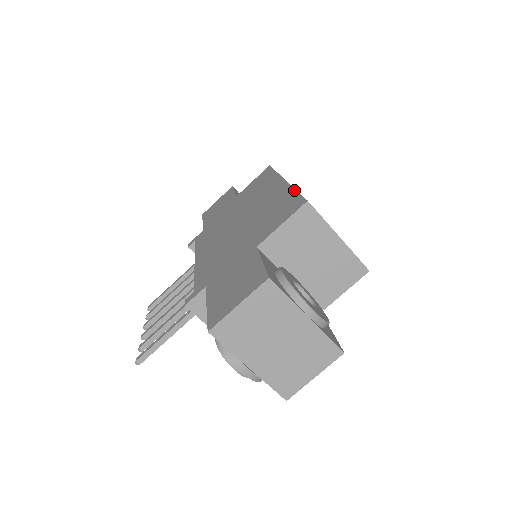
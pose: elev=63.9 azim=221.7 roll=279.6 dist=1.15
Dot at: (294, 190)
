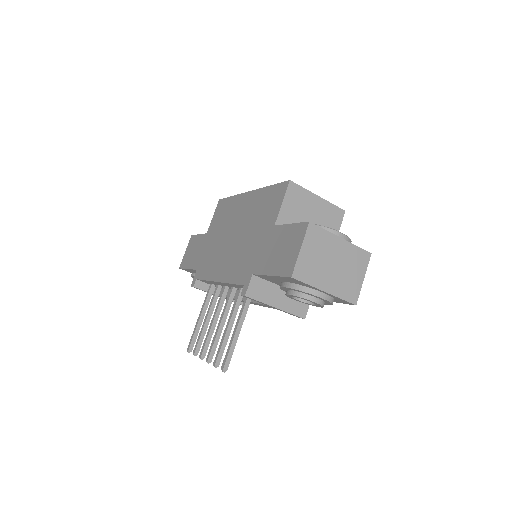
Dot at: (268, 187)
